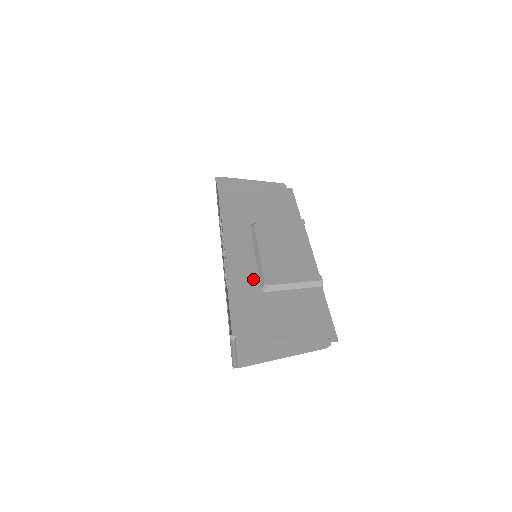
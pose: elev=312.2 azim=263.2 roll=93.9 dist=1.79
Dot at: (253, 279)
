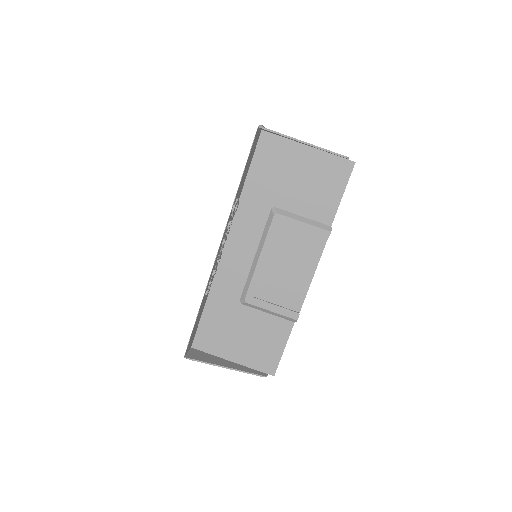
Dot at: (239, 285)
